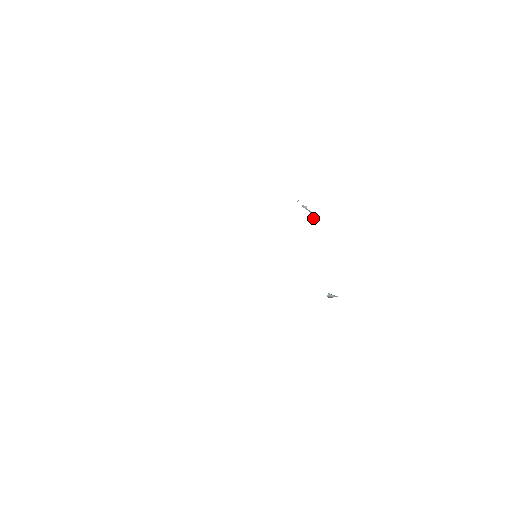
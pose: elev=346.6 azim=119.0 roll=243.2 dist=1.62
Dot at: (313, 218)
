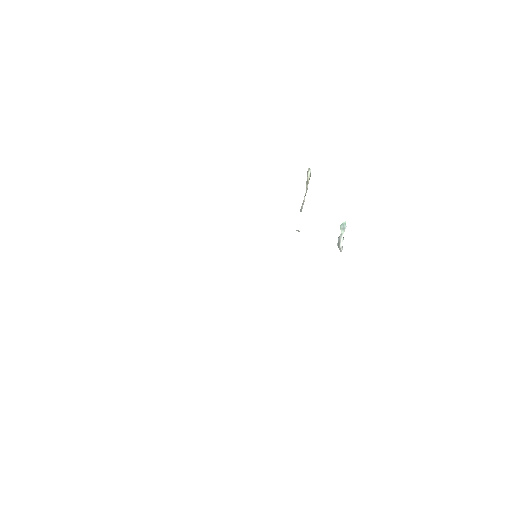
Dot at: (309, 178)
